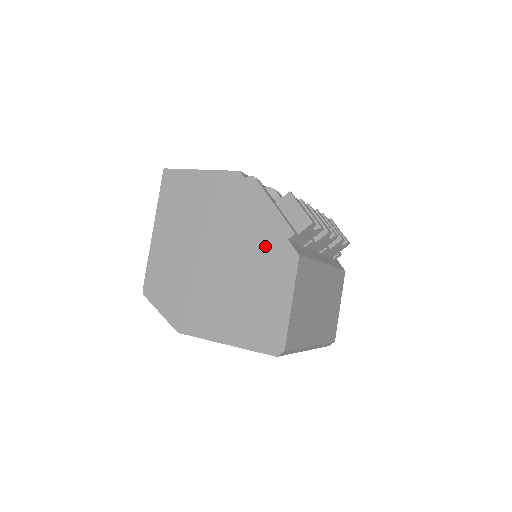
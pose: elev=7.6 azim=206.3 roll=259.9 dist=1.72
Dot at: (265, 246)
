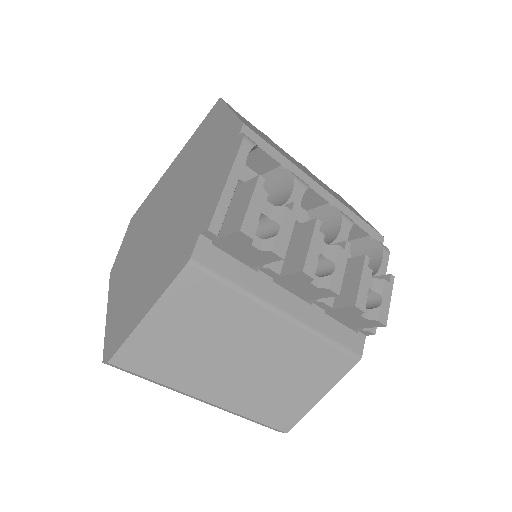
Dot at: (187, 228)
